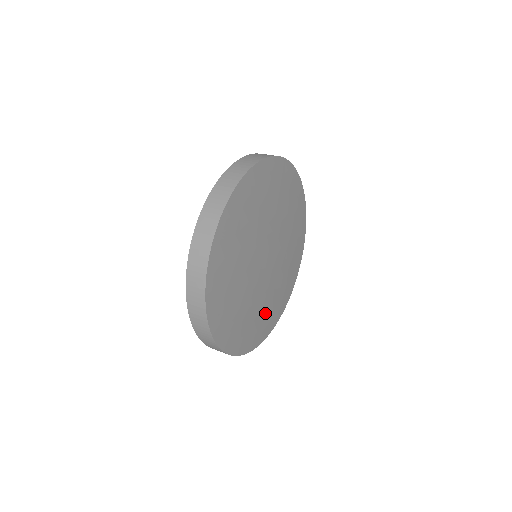
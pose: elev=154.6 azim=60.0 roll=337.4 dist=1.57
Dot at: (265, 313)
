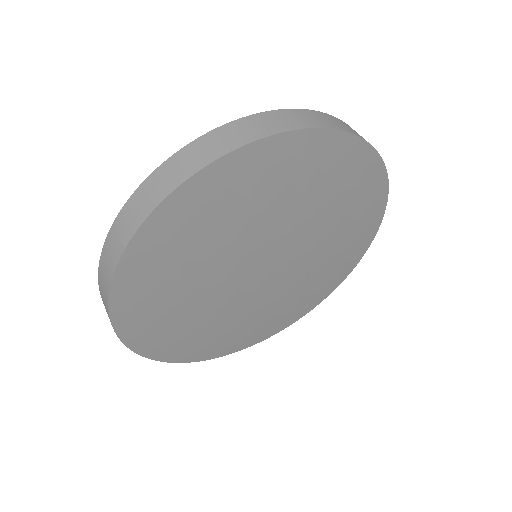
Dot at: (323, 273)
